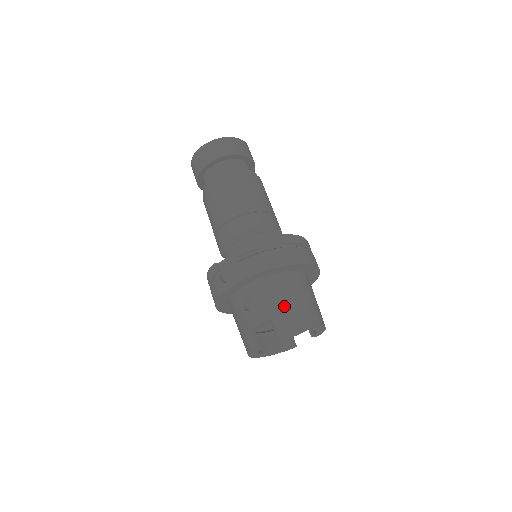
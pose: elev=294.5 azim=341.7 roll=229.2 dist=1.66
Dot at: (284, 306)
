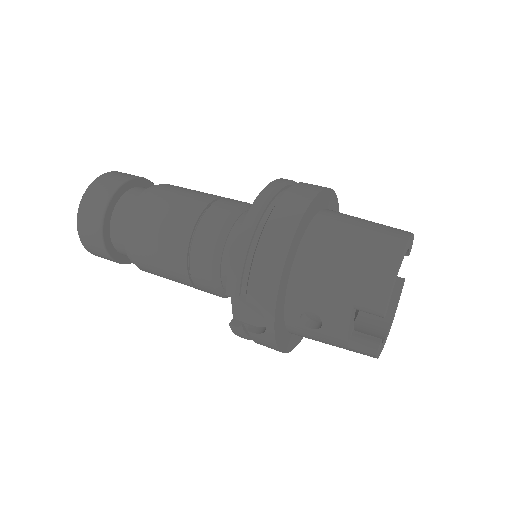
Dot at: (347, 278)
